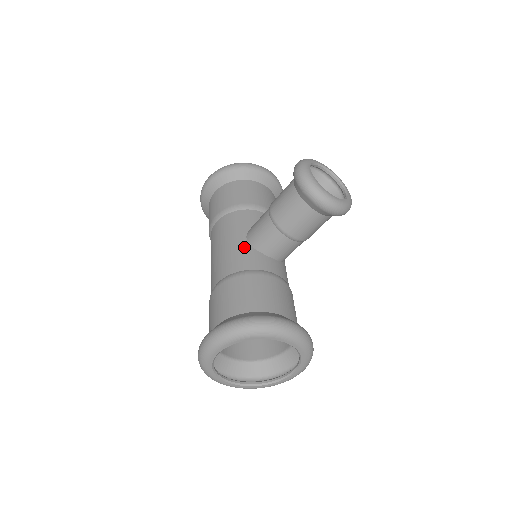
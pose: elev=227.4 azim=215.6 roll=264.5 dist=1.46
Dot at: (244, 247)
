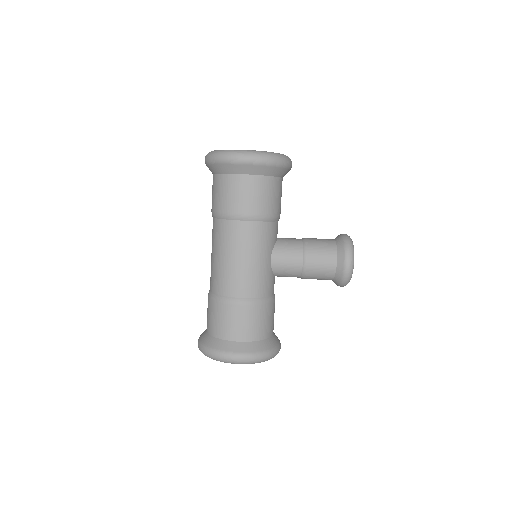
Dot at: (269, 271)
